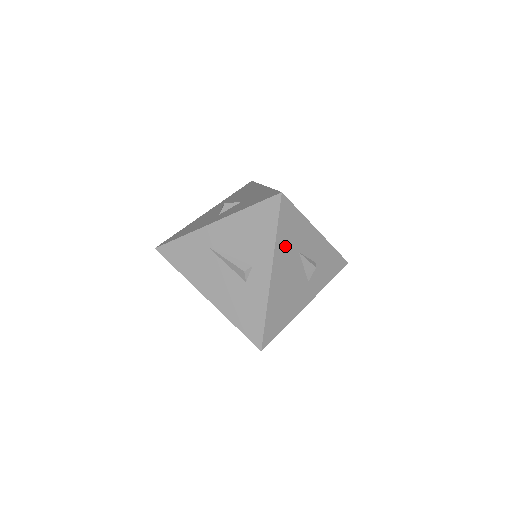
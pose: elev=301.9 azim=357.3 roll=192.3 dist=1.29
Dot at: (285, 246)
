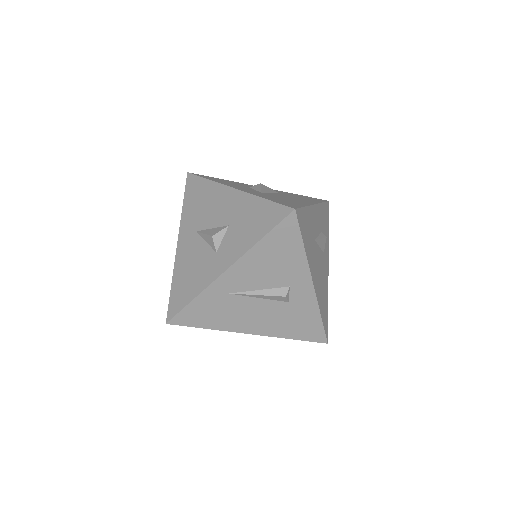
Dot at: (310, 249)
